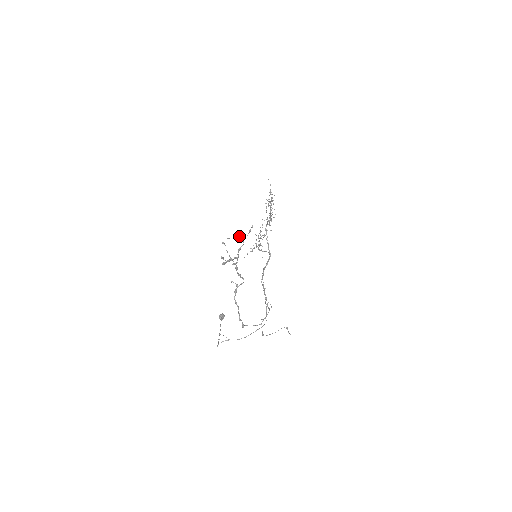
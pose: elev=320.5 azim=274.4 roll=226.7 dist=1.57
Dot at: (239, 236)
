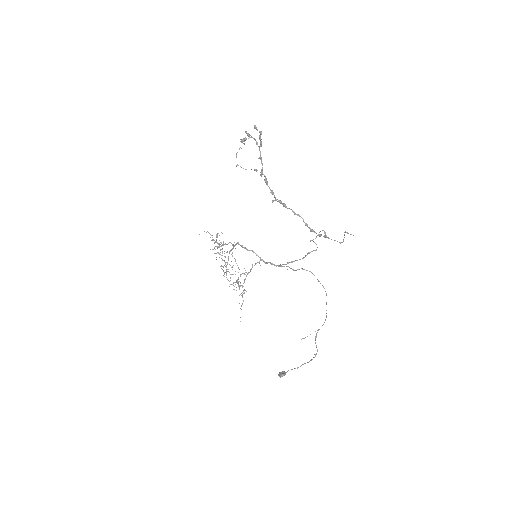
Dot at: (245, 139)
